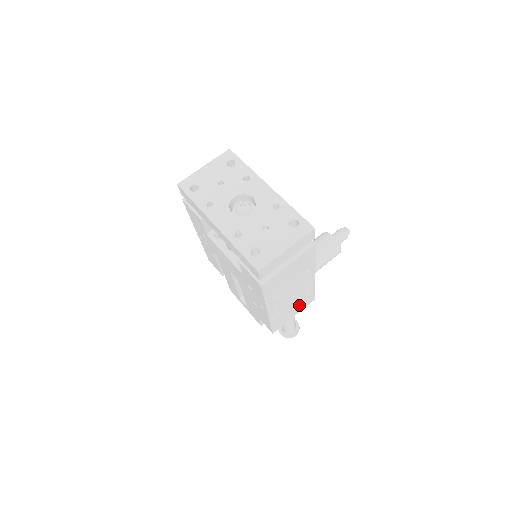
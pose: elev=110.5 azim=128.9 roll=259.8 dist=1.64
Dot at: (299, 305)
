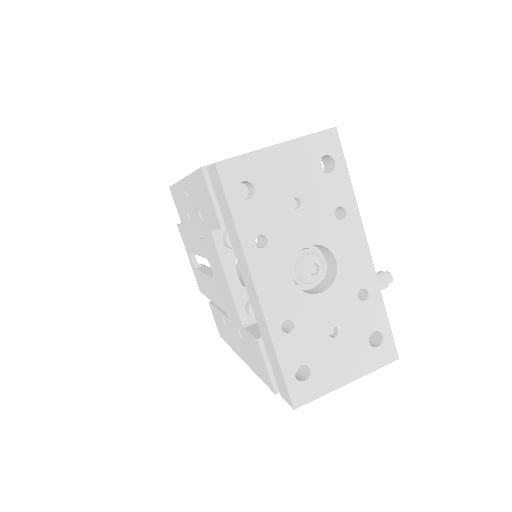
Dot at: occluded
